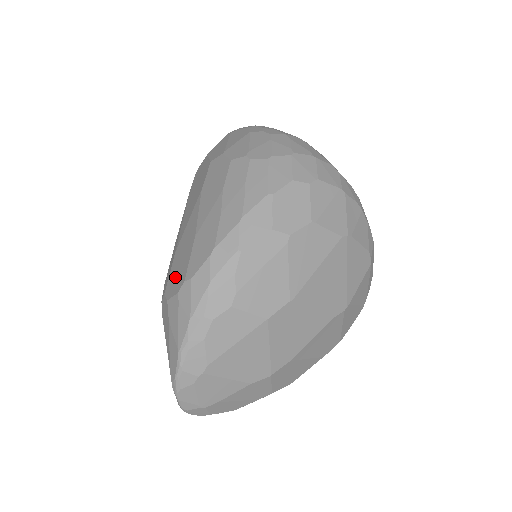
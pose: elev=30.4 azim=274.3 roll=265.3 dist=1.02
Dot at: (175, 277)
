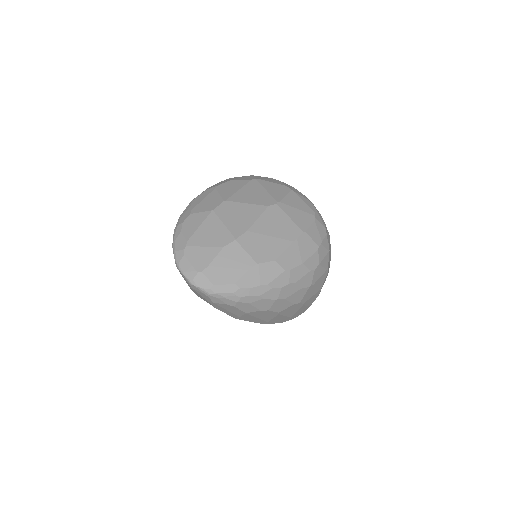
Dot at: occluded
